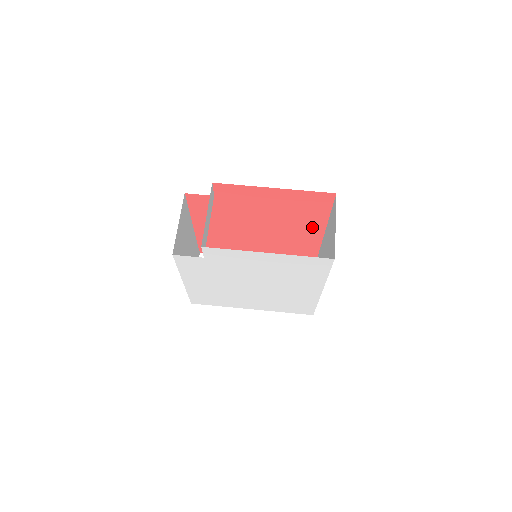
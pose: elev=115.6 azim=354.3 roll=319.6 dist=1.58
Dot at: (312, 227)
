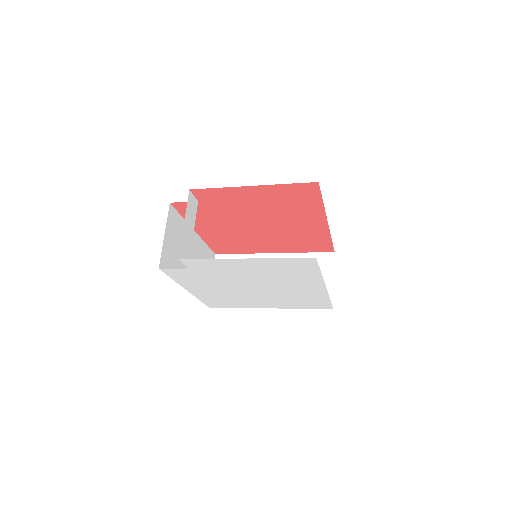
Dot at: (312, 218)
